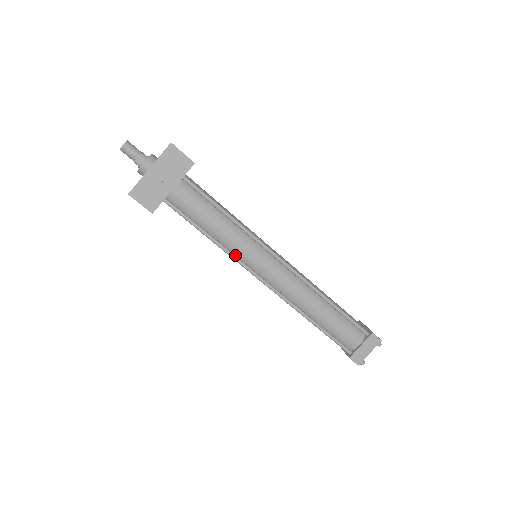
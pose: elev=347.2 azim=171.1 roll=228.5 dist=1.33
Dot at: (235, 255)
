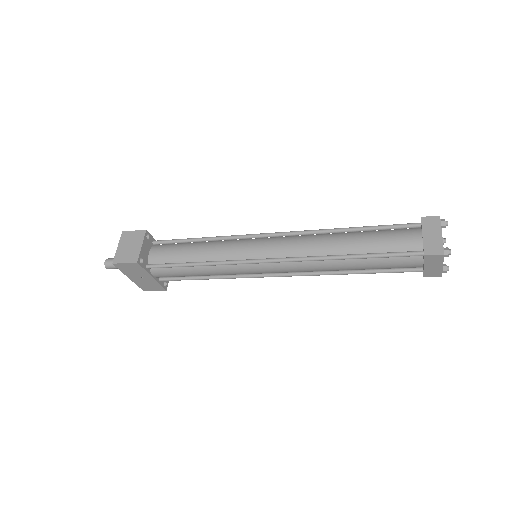
Dot at: (238, 276)
